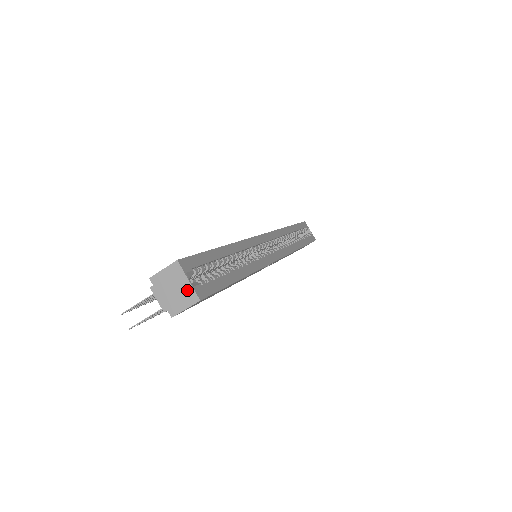
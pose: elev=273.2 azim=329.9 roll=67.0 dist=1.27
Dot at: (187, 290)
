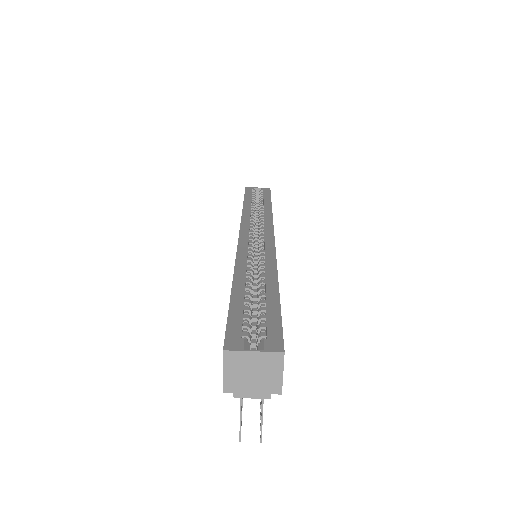
Dot at: (263, 360)
